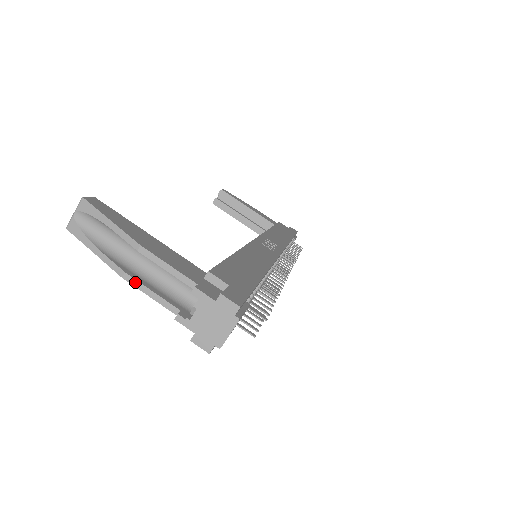
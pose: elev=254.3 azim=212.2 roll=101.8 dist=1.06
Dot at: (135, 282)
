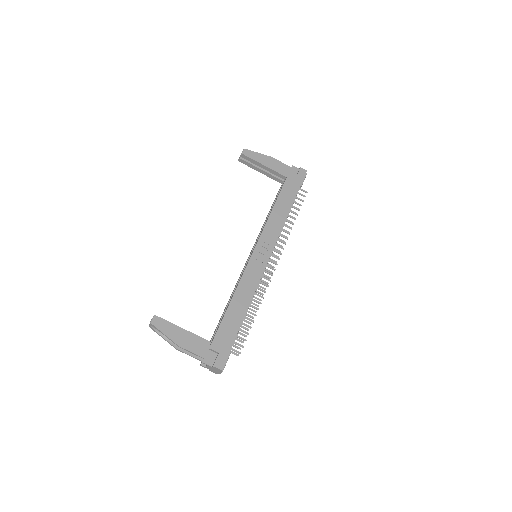
Dot at: (182, 352)
